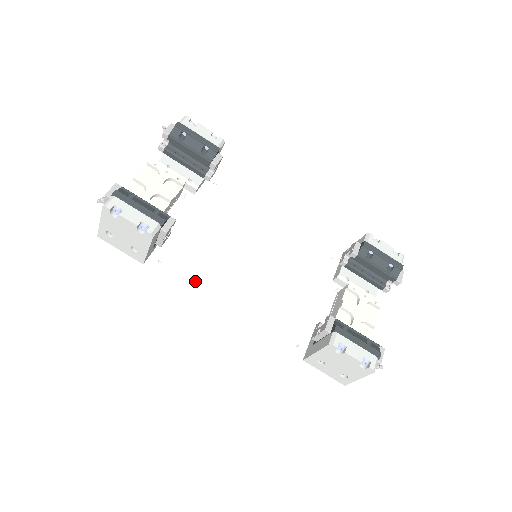
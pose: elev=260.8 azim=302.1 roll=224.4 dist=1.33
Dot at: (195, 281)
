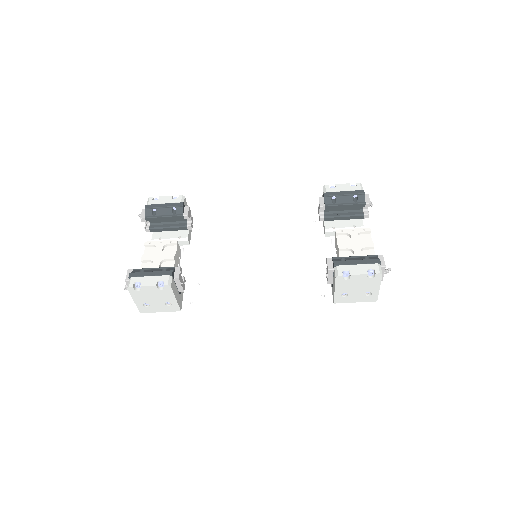
Dot at: (223, 300)
